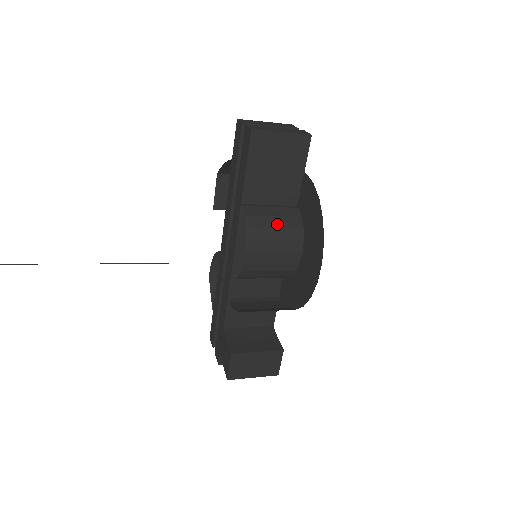
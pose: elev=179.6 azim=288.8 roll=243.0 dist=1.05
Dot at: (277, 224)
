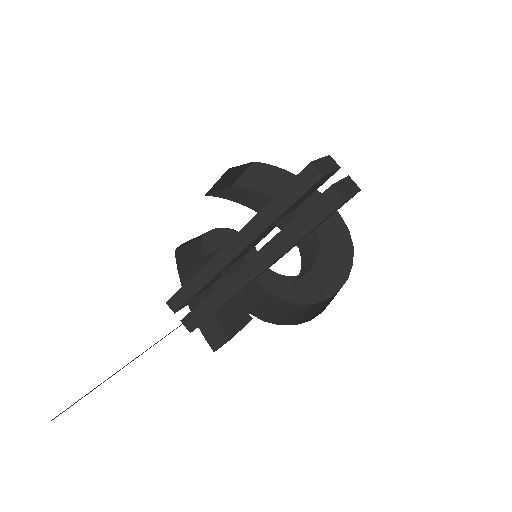
Dot at: (311, 257)
